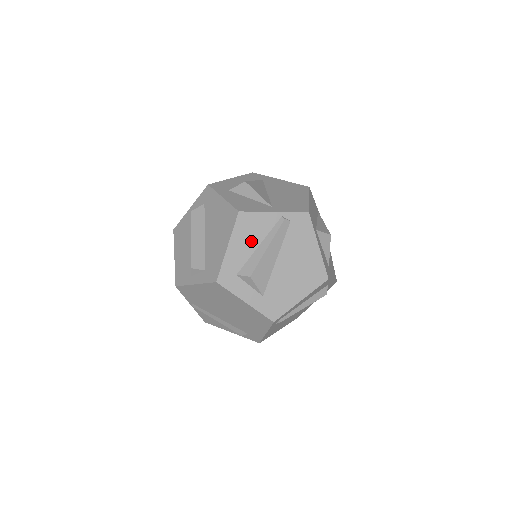
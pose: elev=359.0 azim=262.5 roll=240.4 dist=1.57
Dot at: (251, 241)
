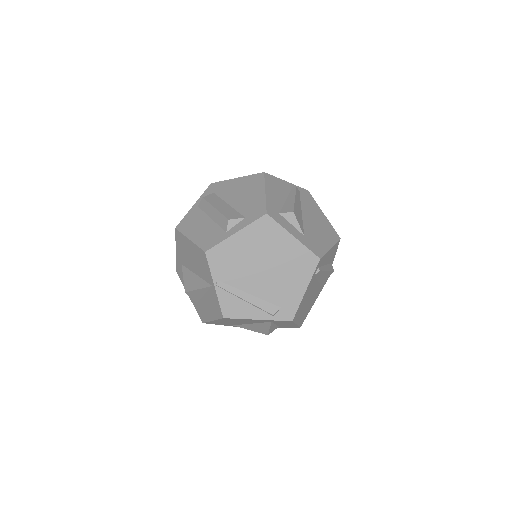
Dot at: (280, 194)
